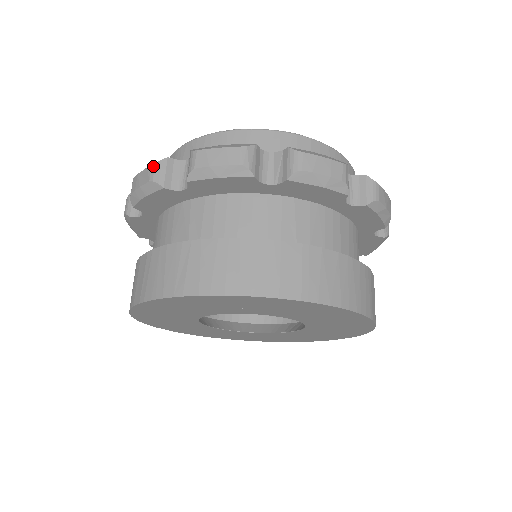
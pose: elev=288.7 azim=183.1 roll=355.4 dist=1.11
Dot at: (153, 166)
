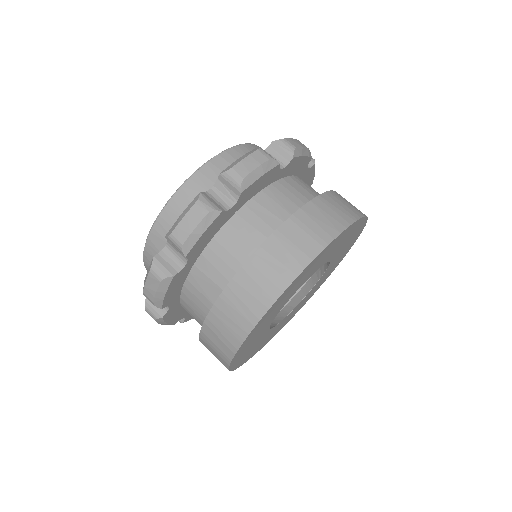
Dot at: (151, 271)
